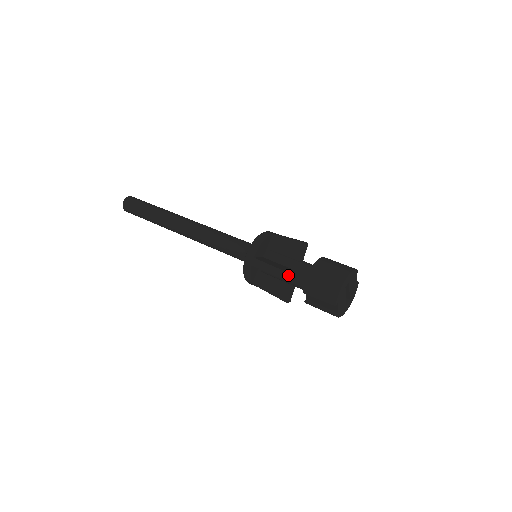
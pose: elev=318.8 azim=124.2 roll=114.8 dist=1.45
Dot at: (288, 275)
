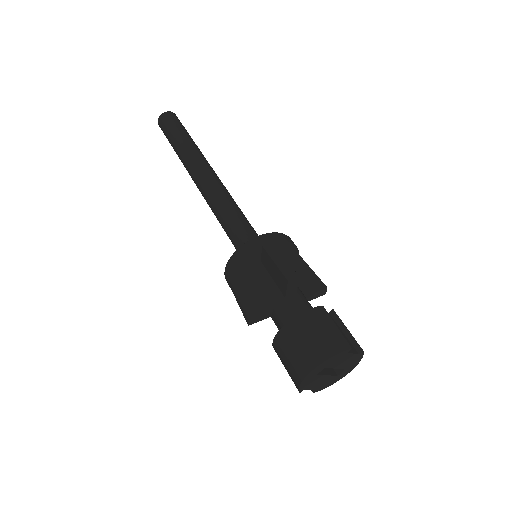
Dot at: (265, 316)
